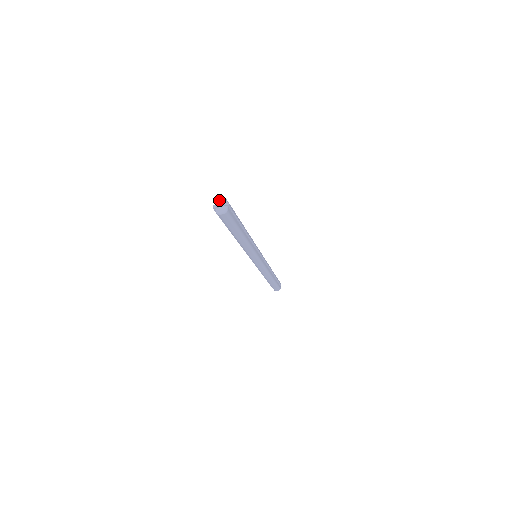
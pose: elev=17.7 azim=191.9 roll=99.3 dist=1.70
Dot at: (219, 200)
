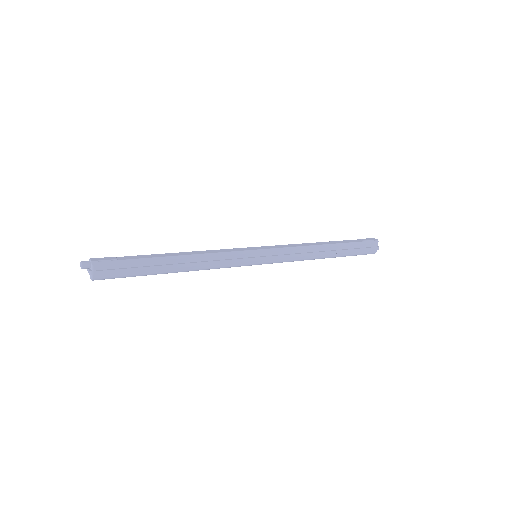
Dot at: (82, 268)
